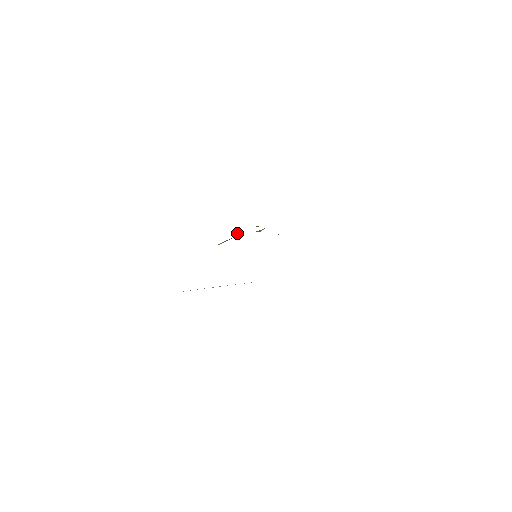
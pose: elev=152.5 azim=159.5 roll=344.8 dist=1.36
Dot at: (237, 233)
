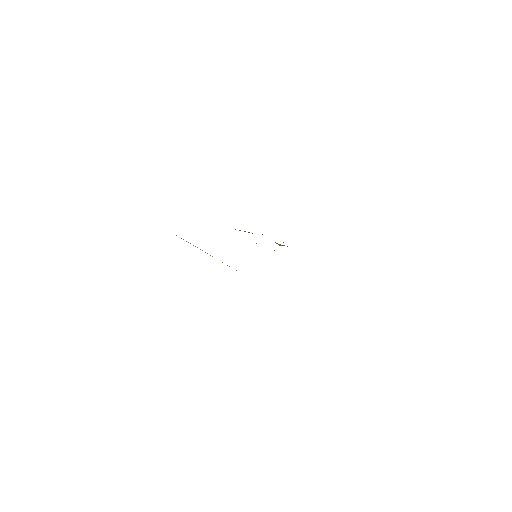
Dot at: (262, 234)
